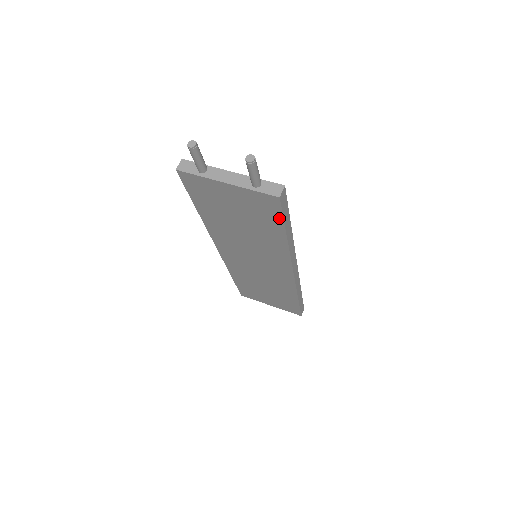
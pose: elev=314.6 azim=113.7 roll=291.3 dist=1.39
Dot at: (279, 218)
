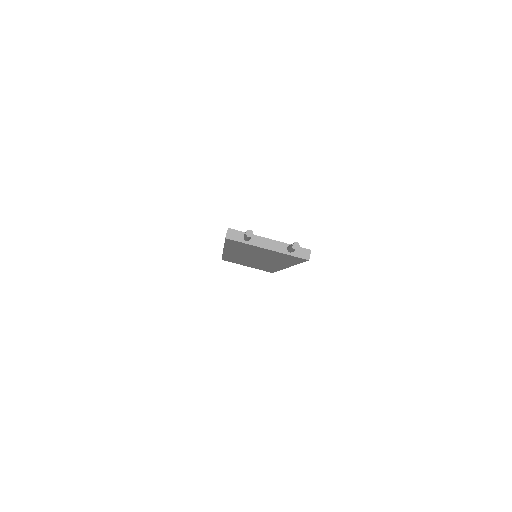
Dot at: (299, 261)
